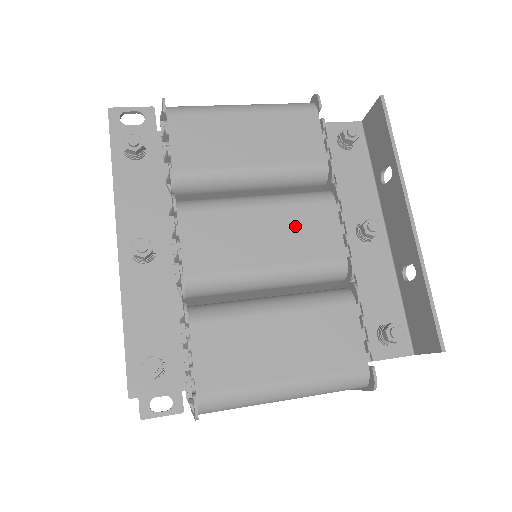
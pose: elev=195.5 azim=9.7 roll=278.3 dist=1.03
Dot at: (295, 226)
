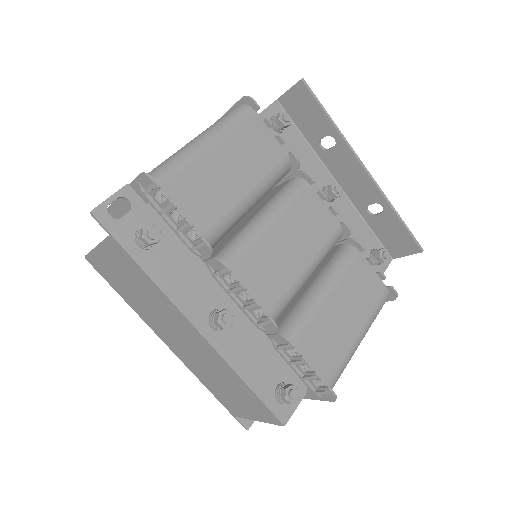
Dot at: (301, 223)
